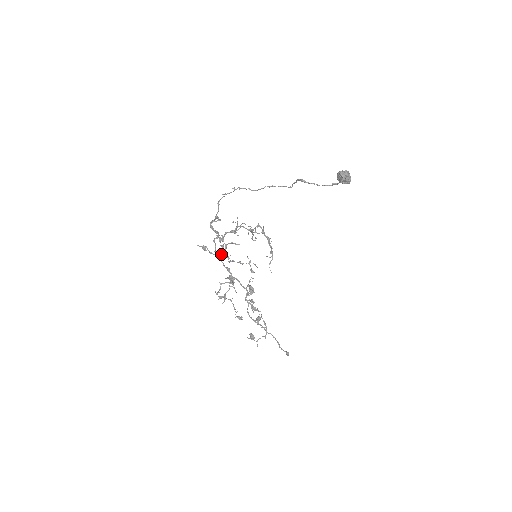
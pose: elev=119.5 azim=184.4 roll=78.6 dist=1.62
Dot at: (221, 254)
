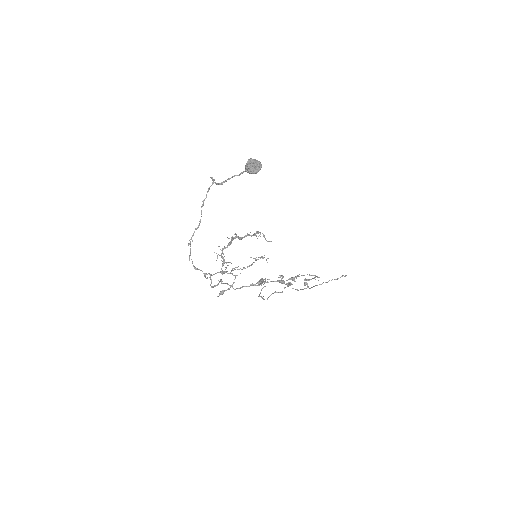
Dot at: occluded
